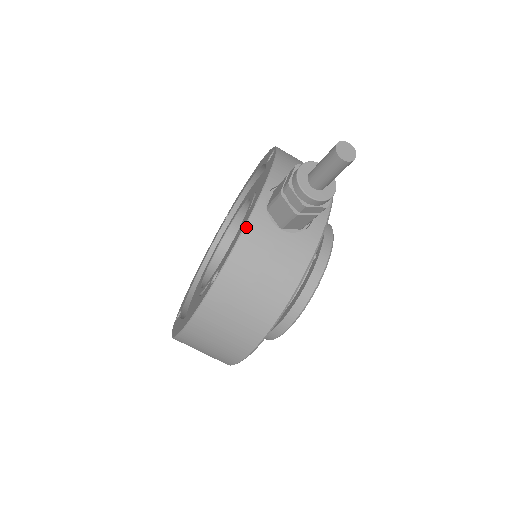
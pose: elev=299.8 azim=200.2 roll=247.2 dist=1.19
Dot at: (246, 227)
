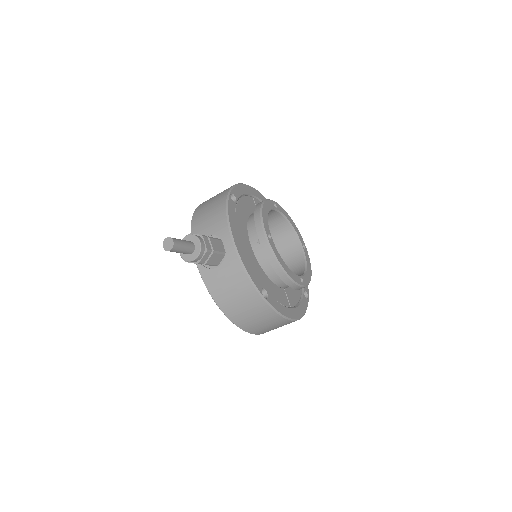
Dot at: (205, 284)
